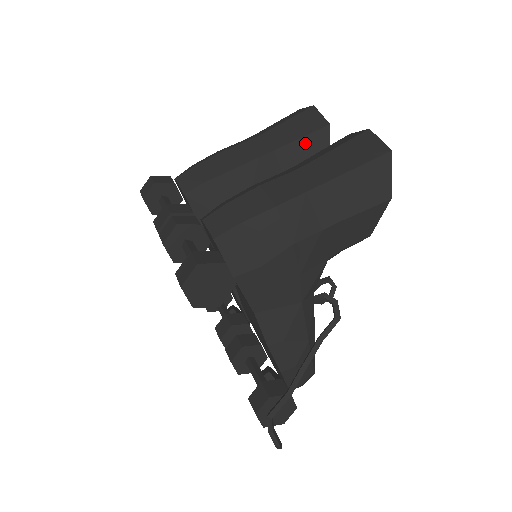
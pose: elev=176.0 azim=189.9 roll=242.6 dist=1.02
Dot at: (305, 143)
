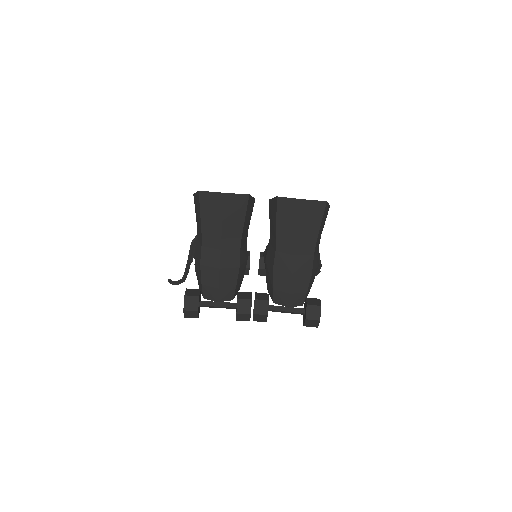
Dot at: (247, 215)
